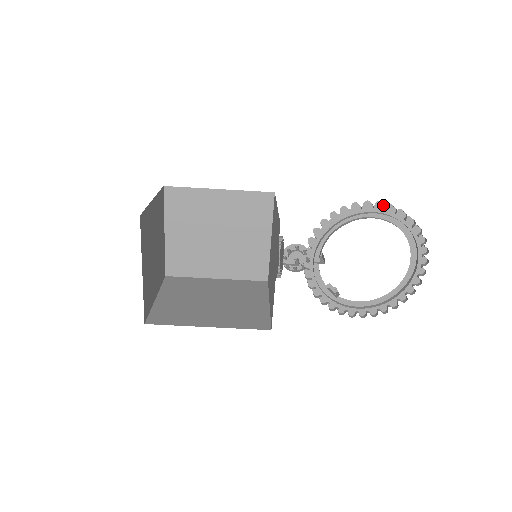
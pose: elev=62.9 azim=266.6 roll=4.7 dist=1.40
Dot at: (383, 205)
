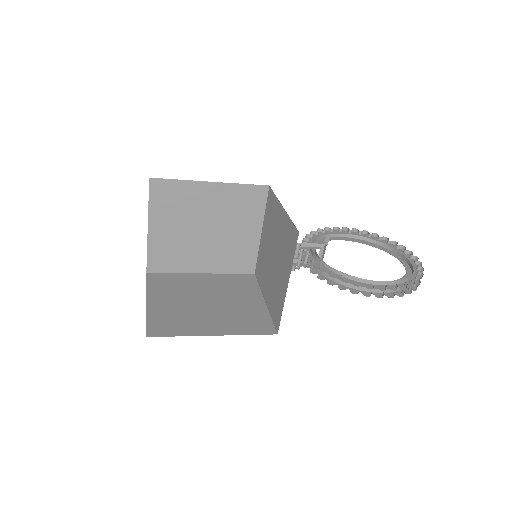
Dot at: (394, 294)
